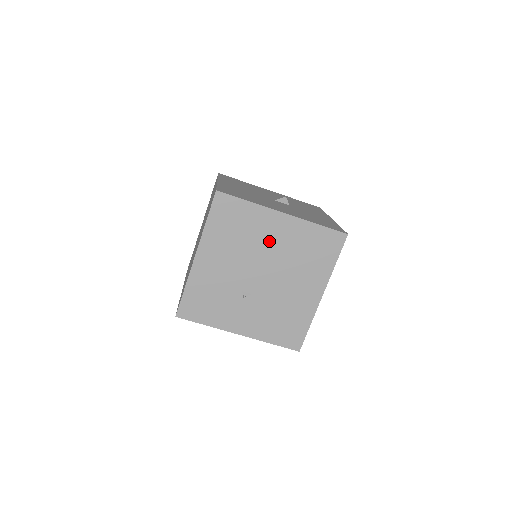
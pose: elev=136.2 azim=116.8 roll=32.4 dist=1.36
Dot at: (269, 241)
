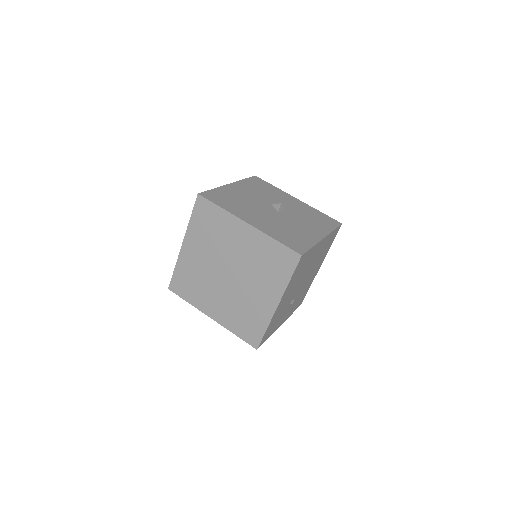
Dot at: (312, 261)
